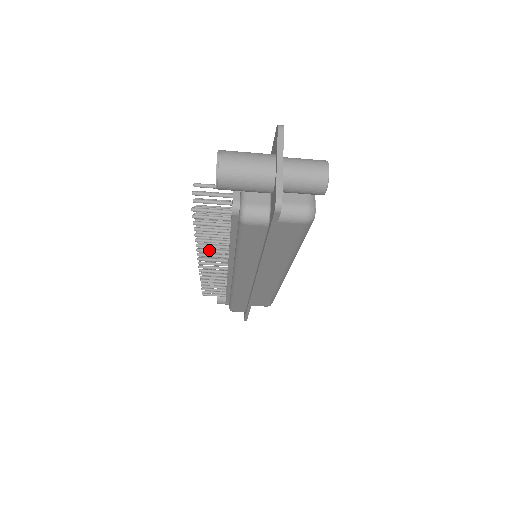
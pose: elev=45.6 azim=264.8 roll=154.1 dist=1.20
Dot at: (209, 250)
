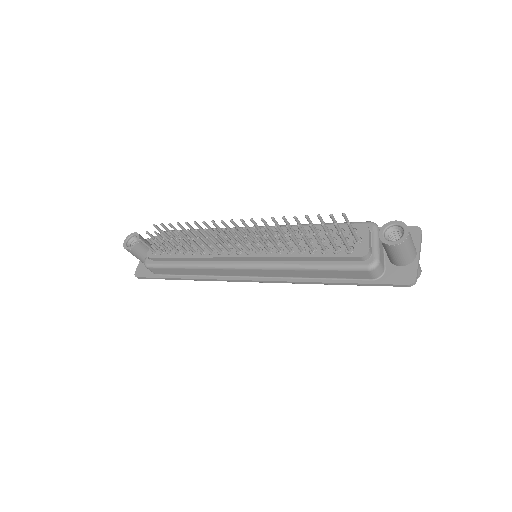
Dot at: occluded
